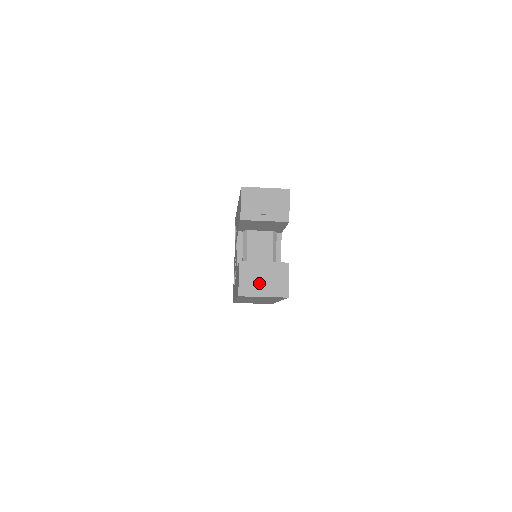
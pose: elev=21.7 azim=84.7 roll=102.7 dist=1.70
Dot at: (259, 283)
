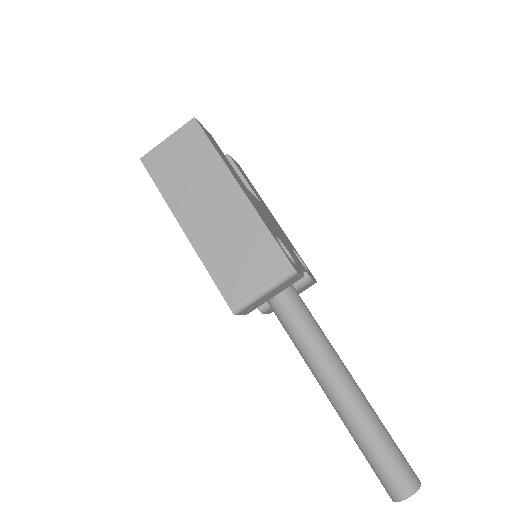
Dot at: occluded
